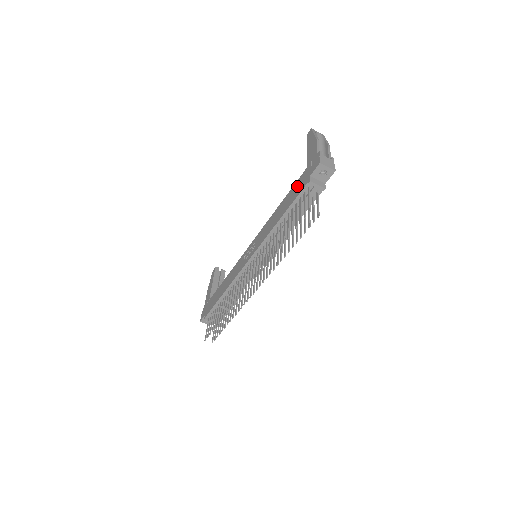
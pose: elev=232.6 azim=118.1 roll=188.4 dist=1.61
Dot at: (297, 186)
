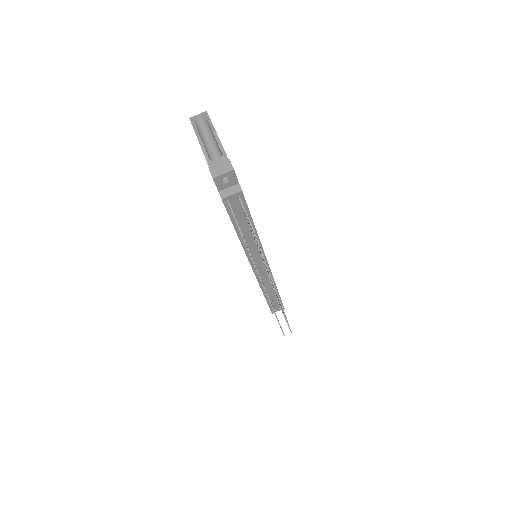
Dot at: occluded
